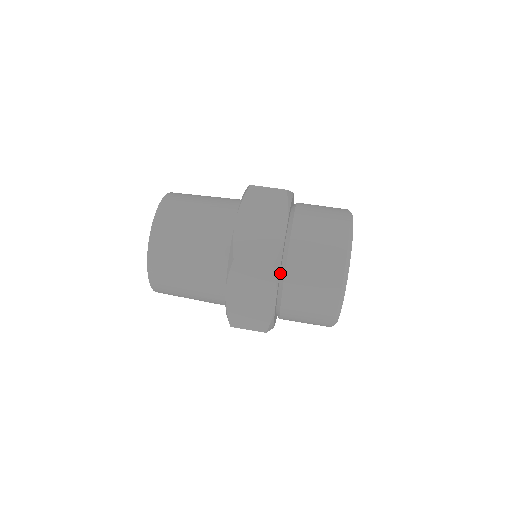
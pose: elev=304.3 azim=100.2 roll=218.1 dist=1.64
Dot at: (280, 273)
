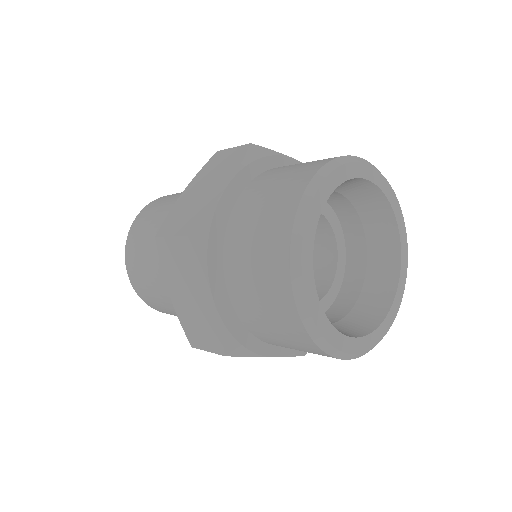
Dot at: occluded
